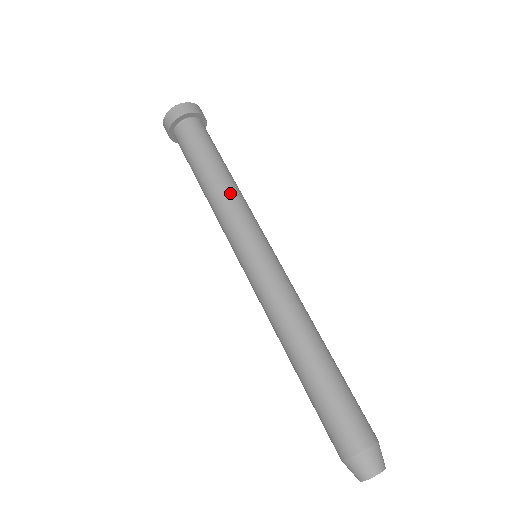
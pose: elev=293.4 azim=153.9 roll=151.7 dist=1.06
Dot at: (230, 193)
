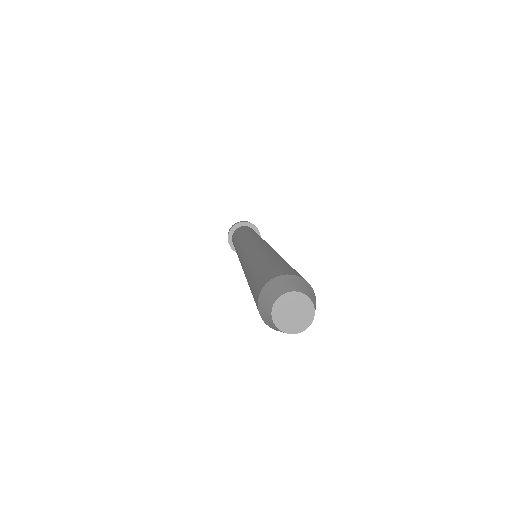
Dot at: (247, 233)
